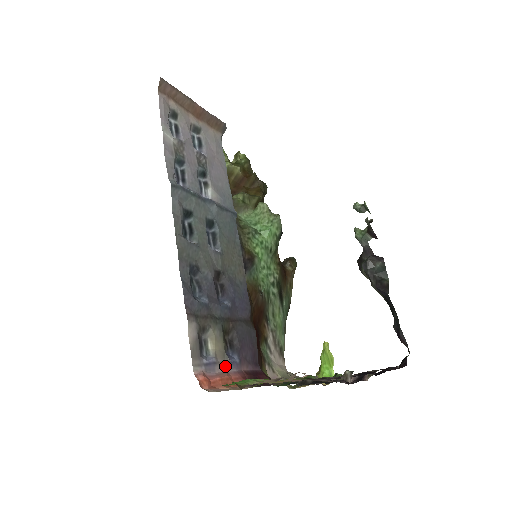
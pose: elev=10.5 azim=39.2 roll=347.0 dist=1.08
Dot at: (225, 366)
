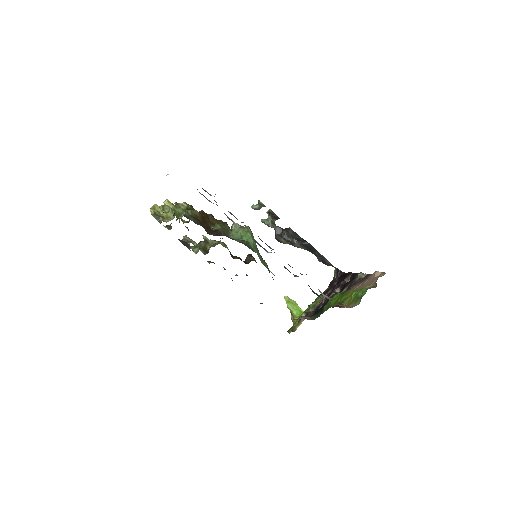
Dot at: occluded
